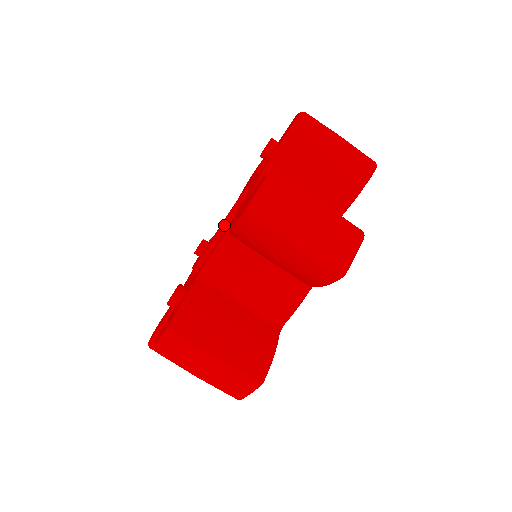
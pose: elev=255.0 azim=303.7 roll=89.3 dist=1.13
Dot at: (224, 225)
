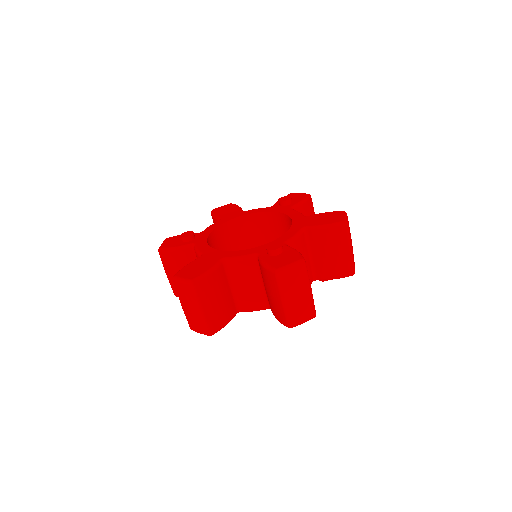
Dot at: (217, 229)
